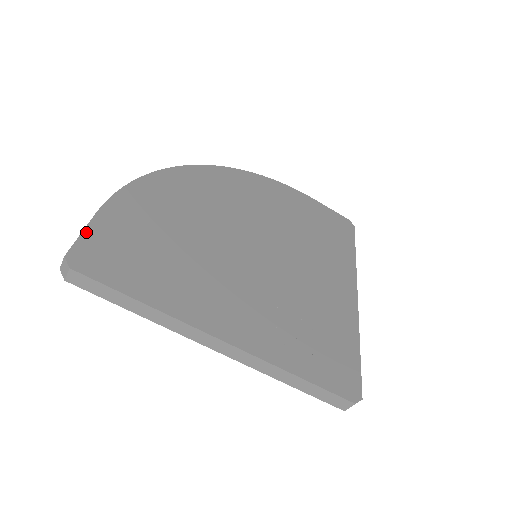
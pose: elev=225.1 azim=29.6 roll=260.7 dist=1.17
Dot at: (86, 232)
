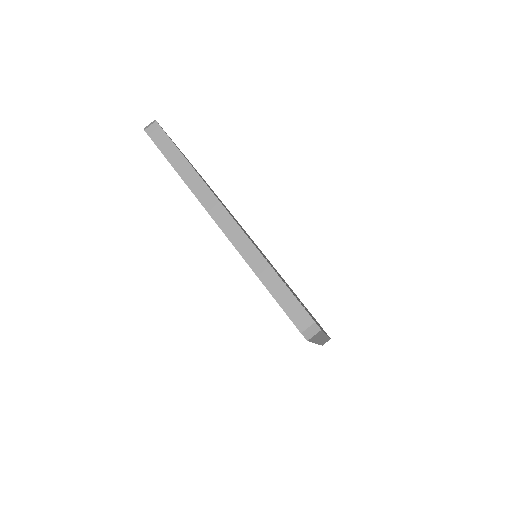
Dot at: occluded
